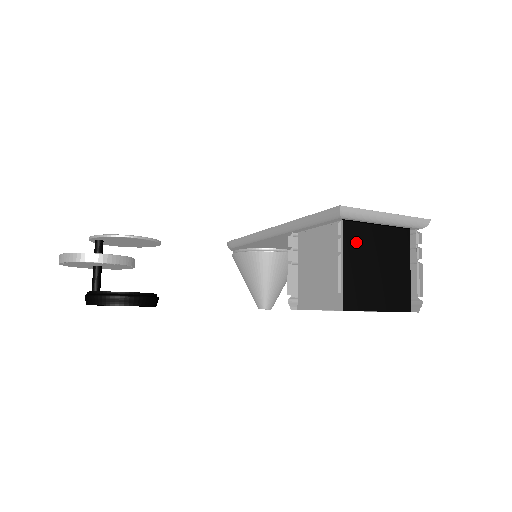
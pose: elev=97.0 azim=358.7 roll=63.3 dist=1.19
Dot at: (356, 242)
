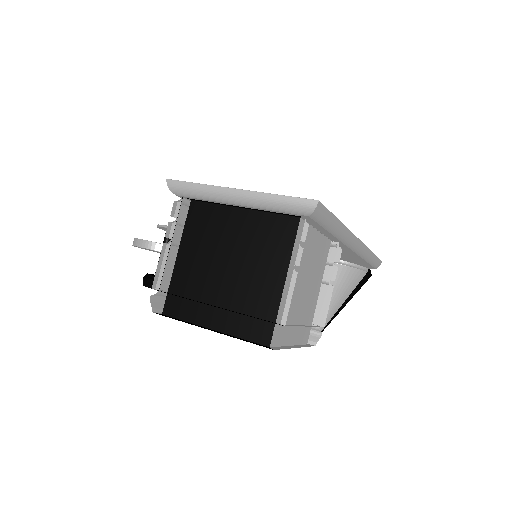
Dot at: (203, 229)
